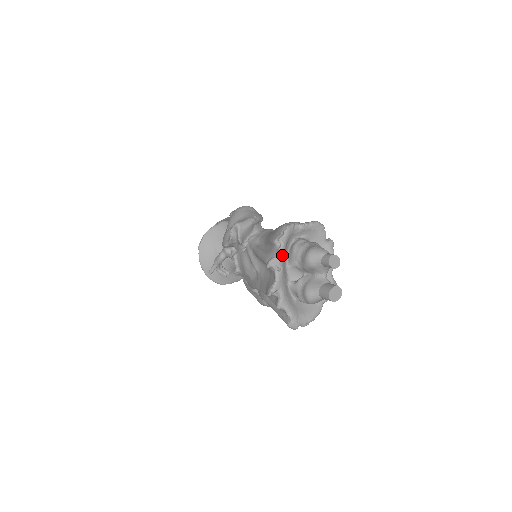
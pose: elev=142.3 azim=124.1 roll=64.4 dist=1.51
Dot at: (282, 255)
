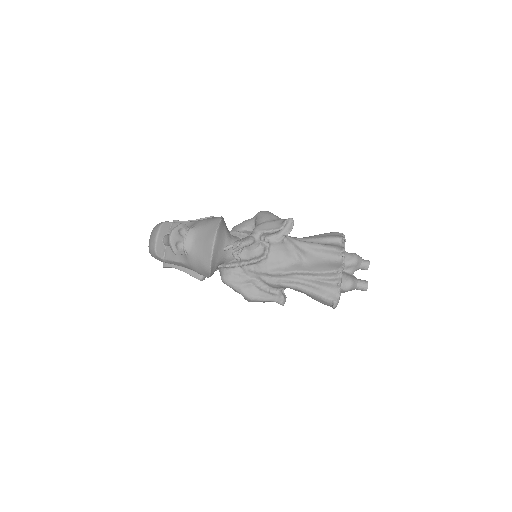
Dot at: occluded
